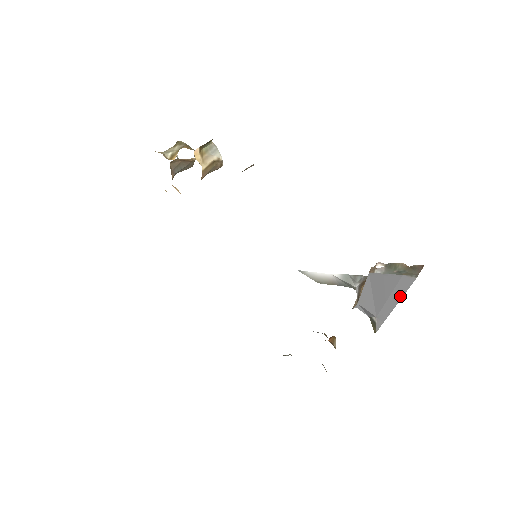
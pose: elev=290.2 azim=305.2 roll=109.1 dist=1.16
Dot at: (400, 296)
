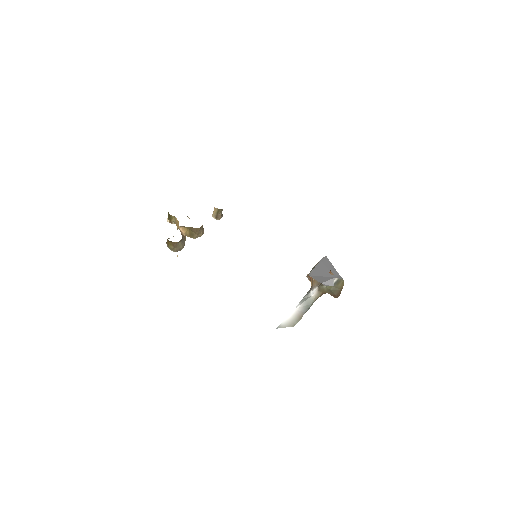
Dot at: (330, 264)
